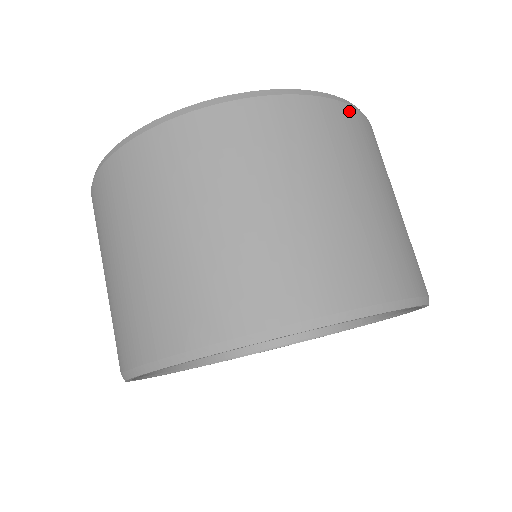
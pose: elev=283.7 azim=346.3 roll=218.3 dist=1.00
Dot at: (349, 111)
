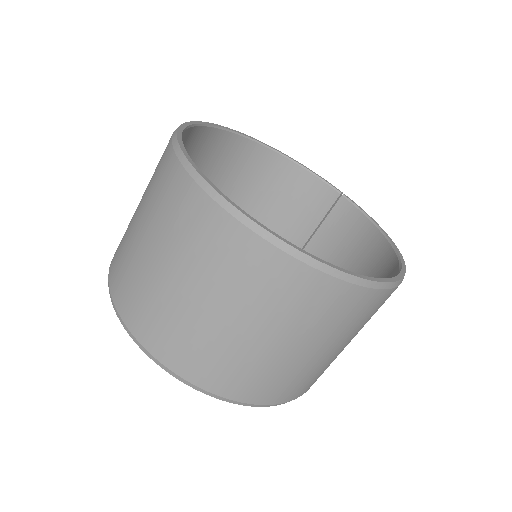
Dot at: occluded
